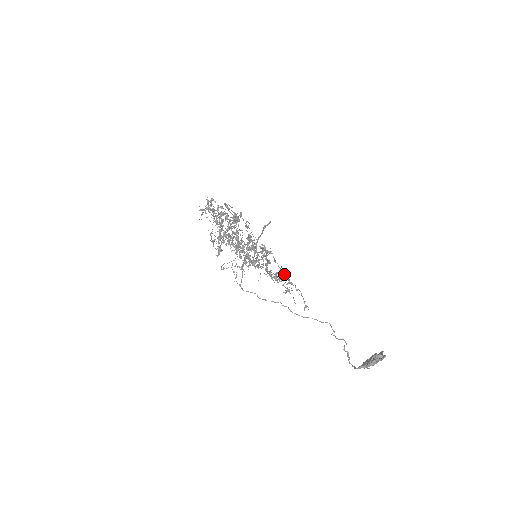
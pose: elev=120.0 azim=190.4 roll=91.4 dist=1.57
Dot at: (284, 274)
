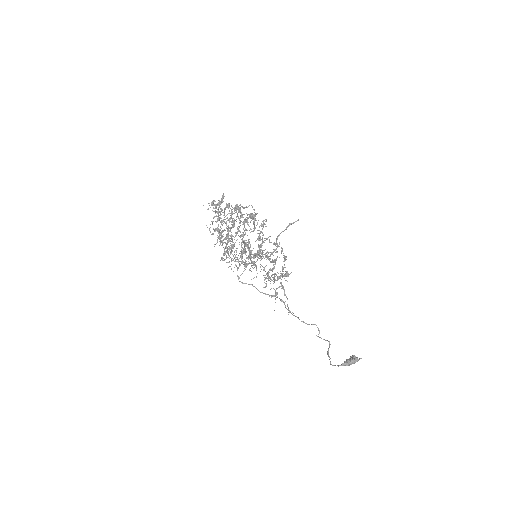
Dot at: (281, 276)
